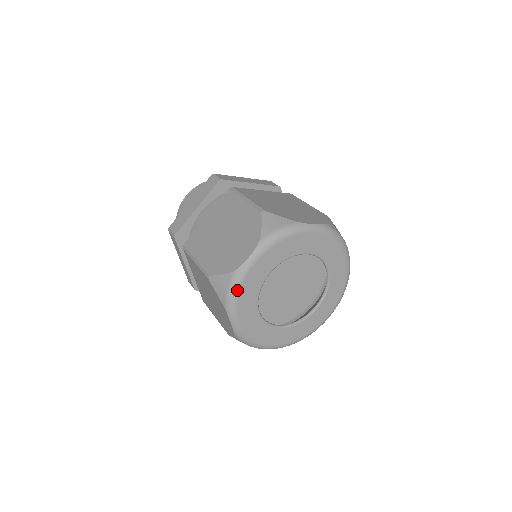
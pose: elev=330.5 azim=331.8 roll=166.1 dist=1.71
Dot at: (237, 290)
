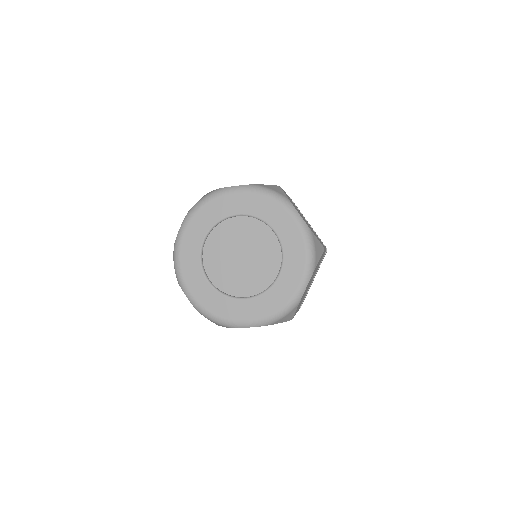
Dot at: (177, 260)
